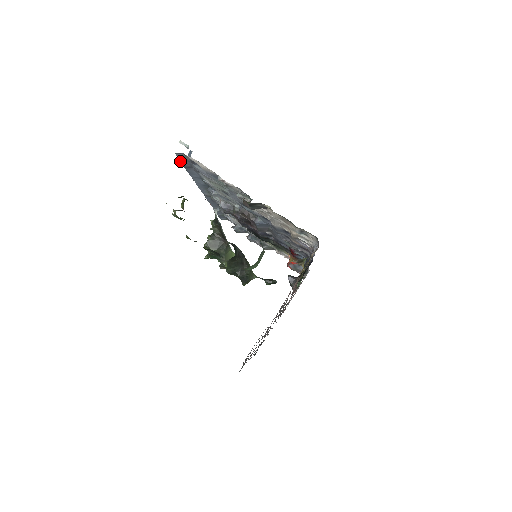
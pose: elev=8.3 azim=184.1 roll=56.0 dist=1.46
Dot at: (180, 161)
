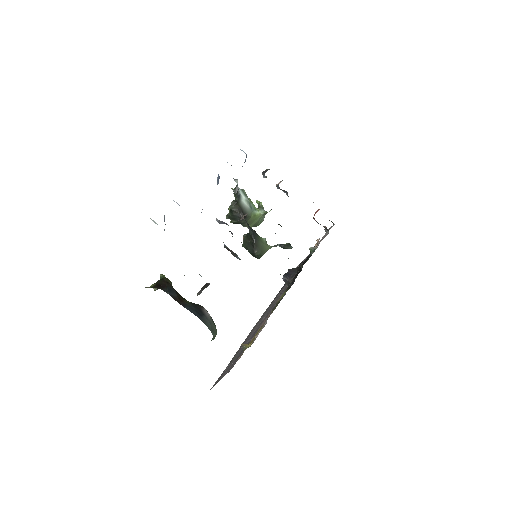
Dot at: occluded
